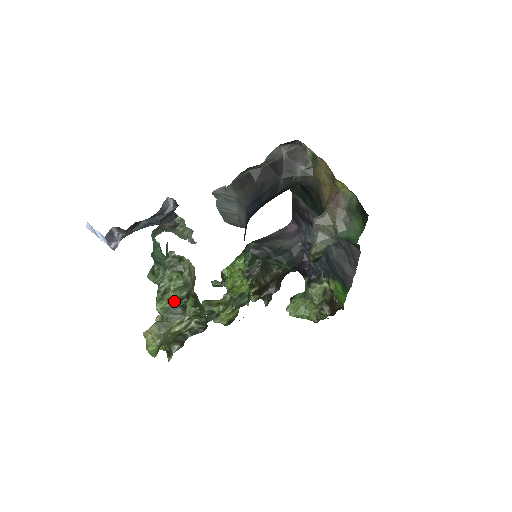
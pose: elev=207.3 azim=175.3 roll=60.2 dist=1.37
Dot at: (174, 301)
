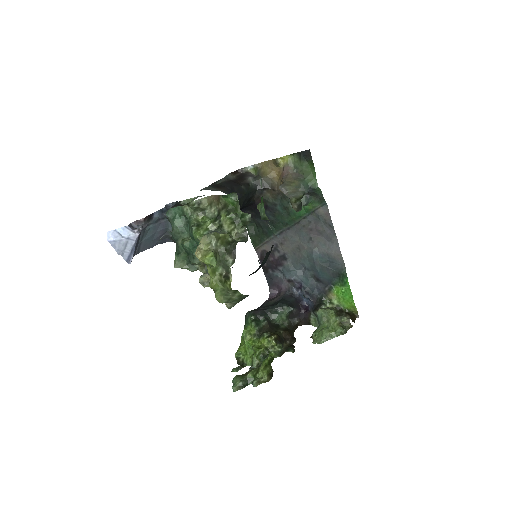
Dot at: (209, 229)
